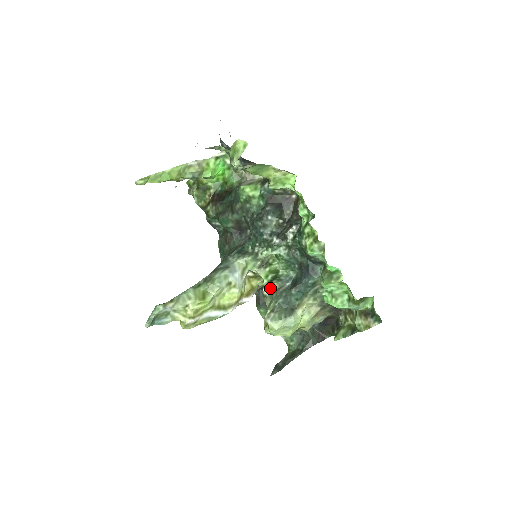
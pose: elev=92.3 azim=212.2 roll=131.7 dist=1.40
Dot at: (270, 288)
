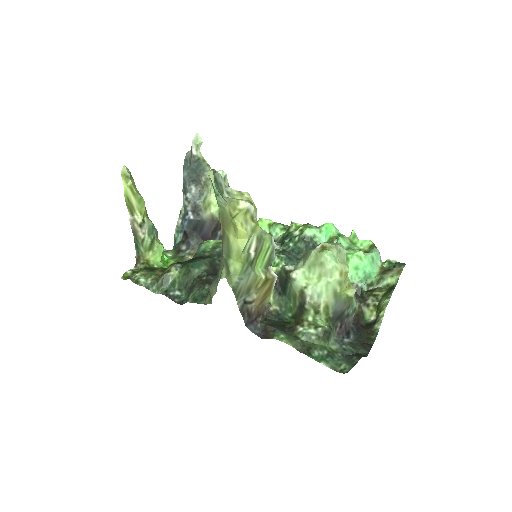
Dot at: (291, 265)
